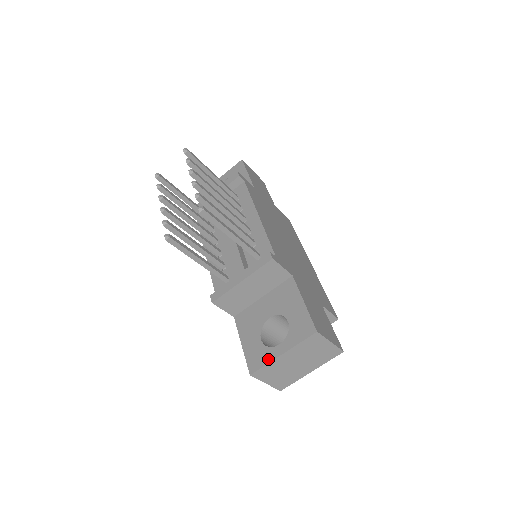
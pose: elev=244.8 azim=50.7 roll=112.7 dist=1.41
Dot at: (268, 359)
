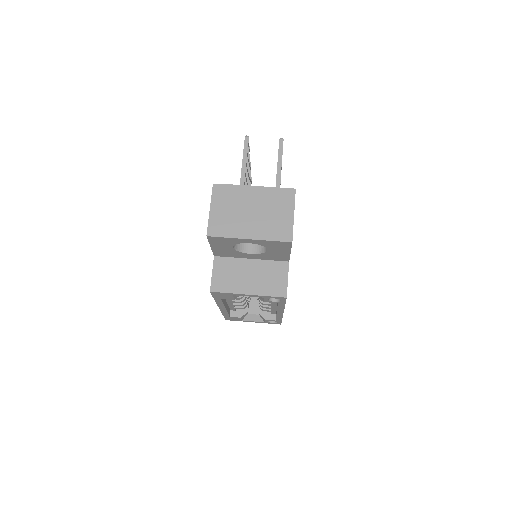
Dot at: (238, 187)
